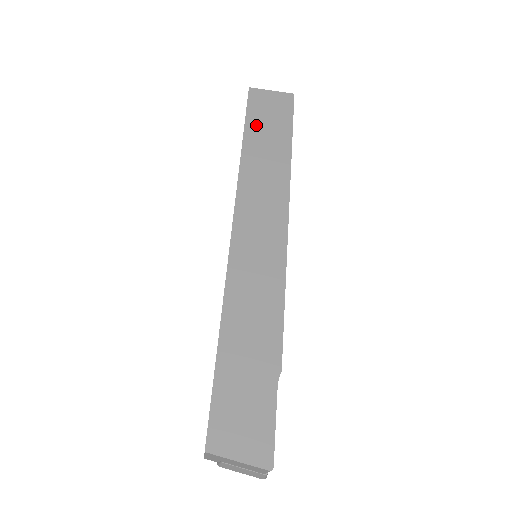
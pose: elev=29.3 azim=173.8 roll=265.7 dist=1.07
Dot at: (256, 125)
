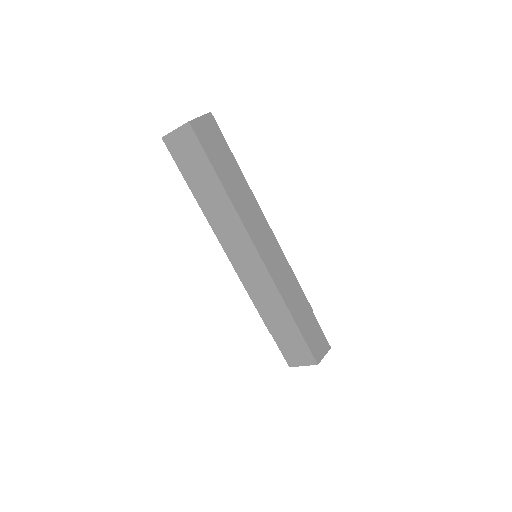
Dot at: (216, 161)
